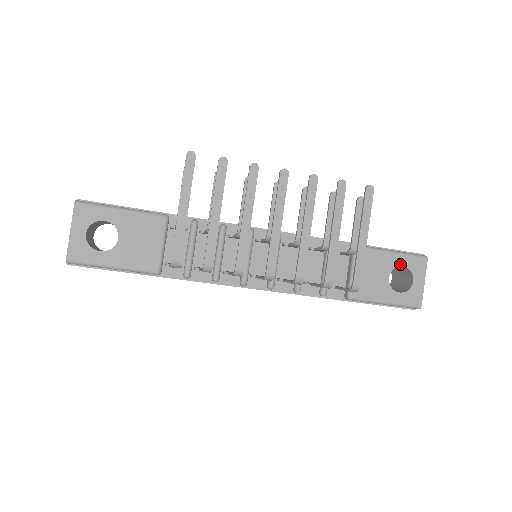
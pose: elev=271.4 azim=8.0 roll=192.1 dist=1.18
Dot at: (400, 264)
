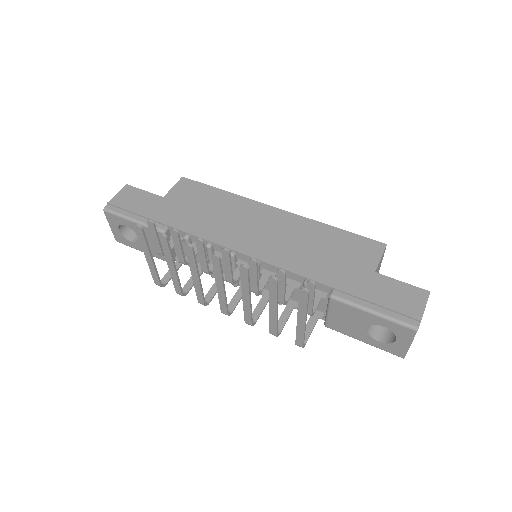
Dot at: (381, 324)
